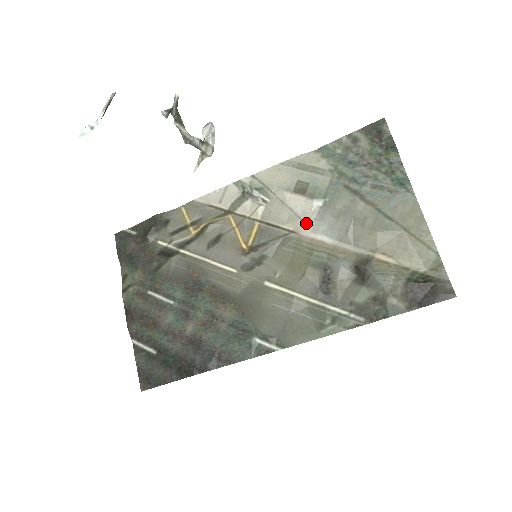
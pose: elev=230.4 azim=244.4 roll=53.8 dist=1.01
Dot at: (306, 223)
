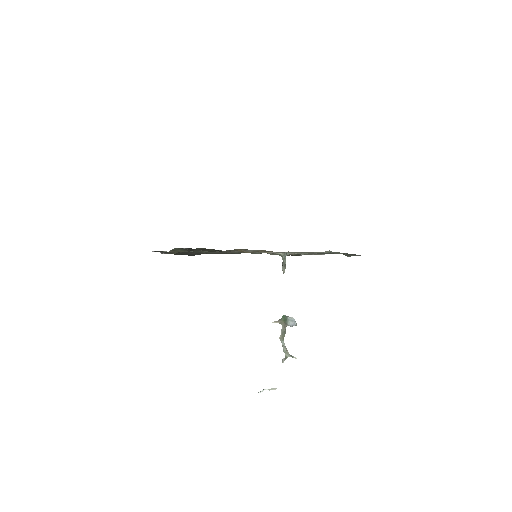
Dot at: occluded
